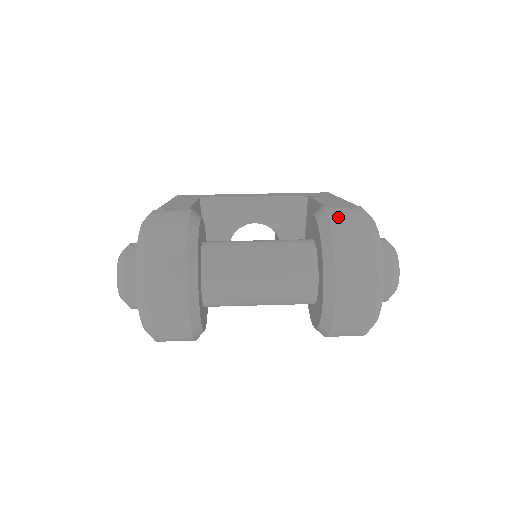
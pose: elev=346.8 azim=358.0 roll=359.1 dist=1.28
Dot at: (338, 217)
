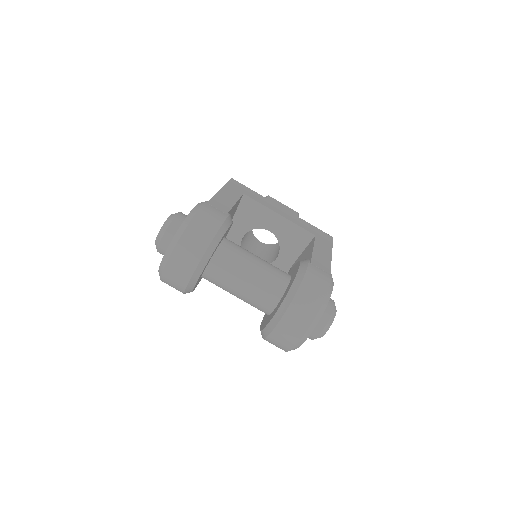
Dot at: (310, 279)
